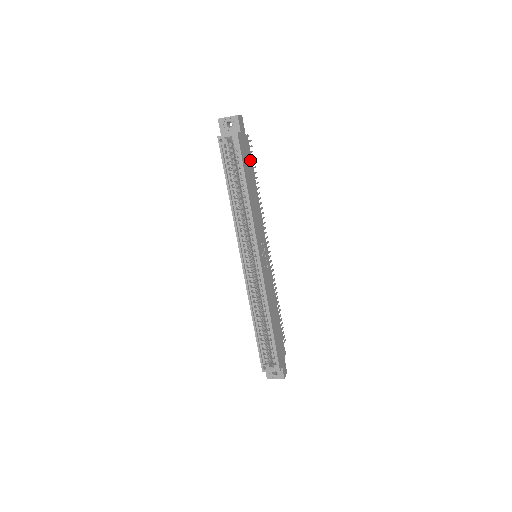
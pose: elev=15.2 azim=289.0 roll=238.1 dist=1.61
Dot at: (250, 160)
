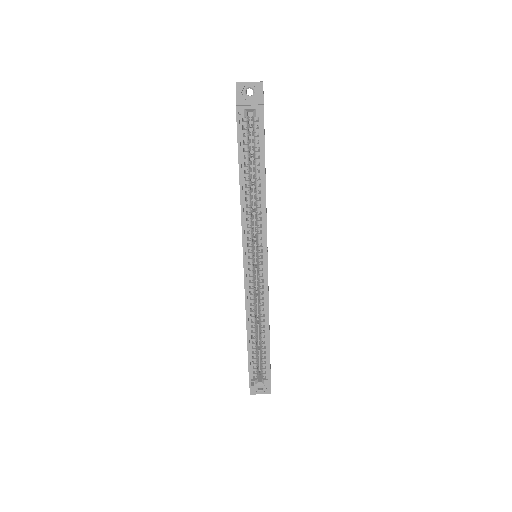
Dot at: occluded
